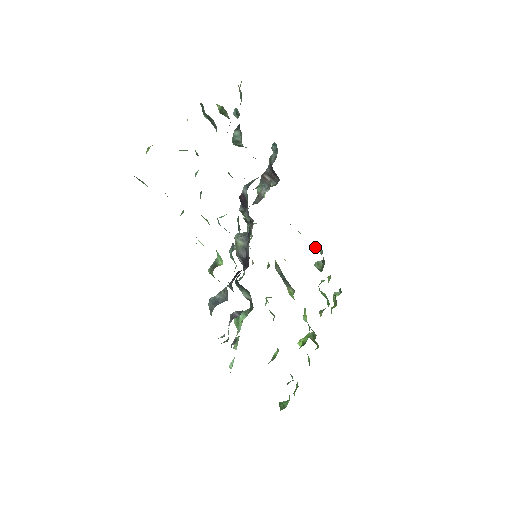
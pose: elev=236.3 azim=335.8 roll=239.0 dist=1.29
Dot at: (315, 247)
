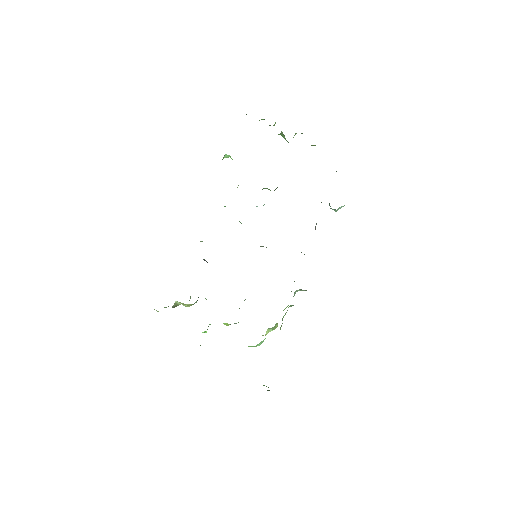
Dot at: occluded
